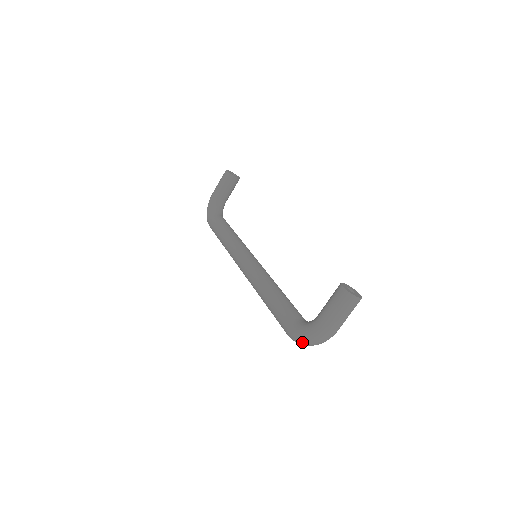
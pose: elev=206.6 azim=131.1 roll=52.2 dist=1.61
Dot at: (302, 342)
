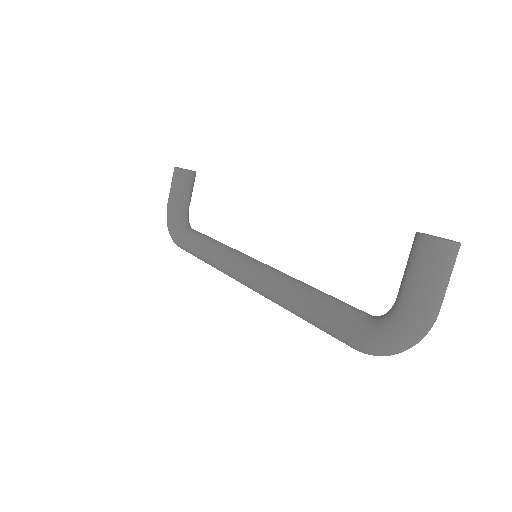
Dot at: (386, 351)
